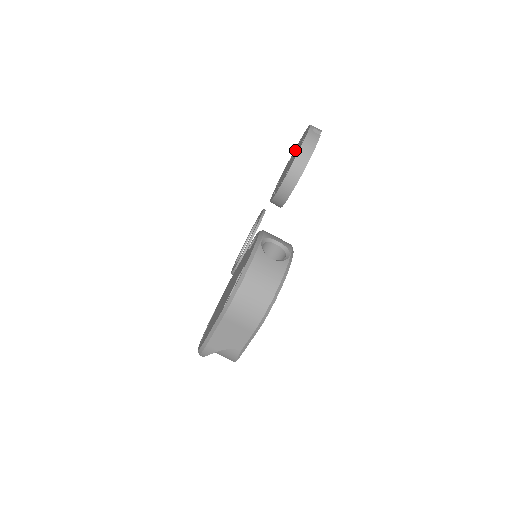
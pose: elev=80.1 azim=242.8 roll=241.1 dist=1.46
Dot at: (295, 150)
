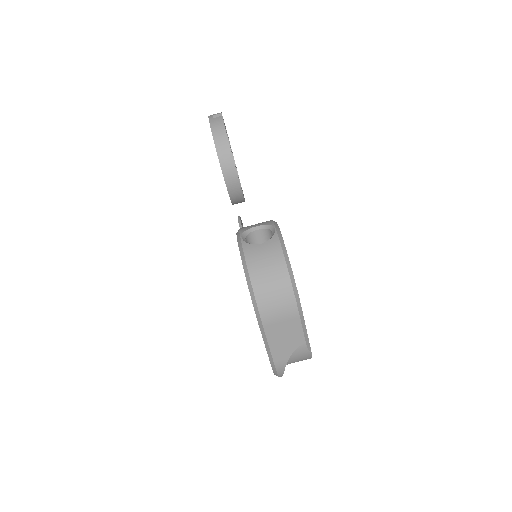
Dot at: occluded
